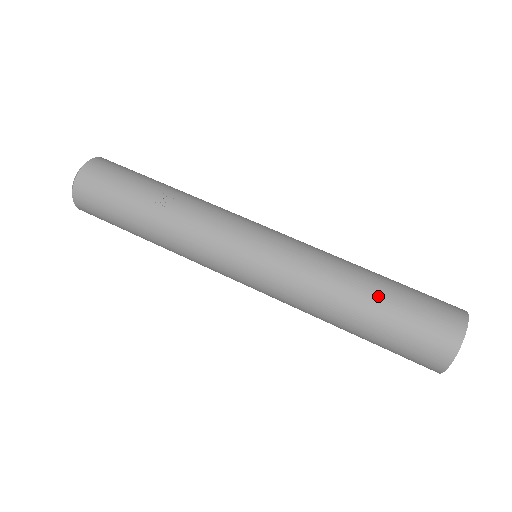
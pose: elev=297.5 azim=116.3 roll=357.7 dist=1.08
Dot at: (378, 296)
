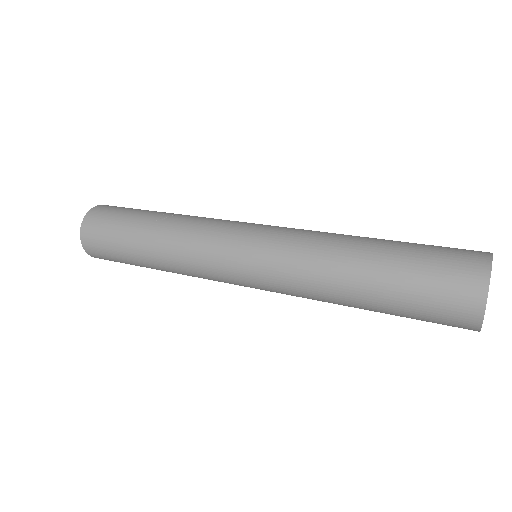
Dot at: (384, 249)
